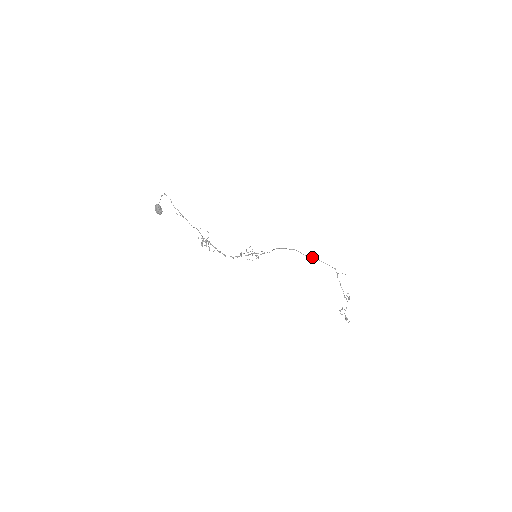
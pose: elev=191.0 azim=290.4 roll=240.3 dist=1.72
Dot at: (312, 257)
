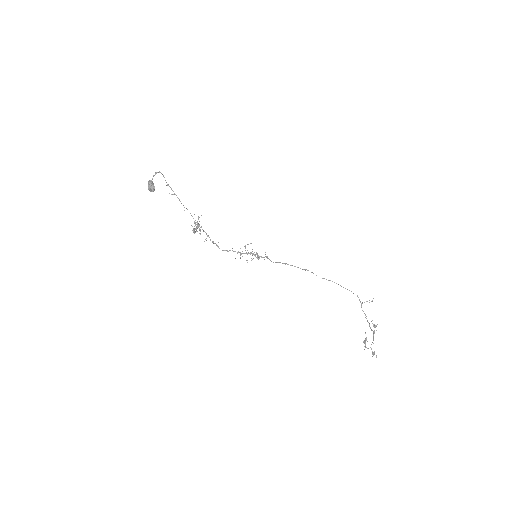
Dot at: (329, 280)
